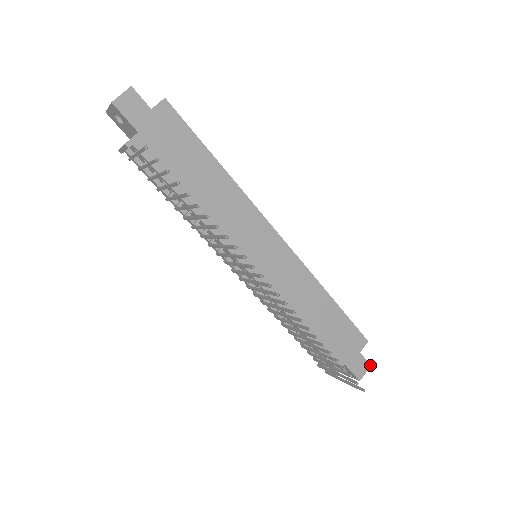
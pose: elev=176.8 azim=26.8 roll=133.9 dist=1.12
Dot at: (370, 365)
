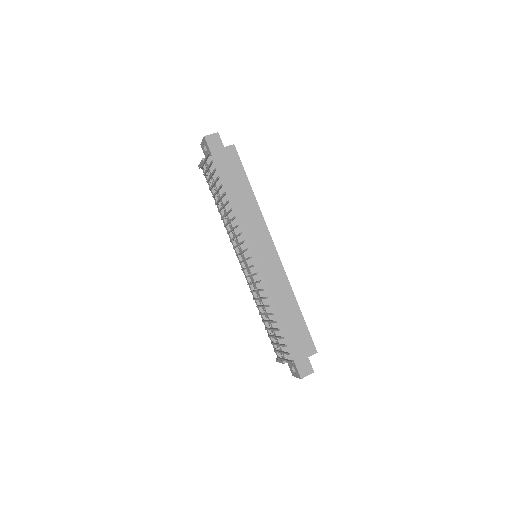
Dot at: (313, 371)
